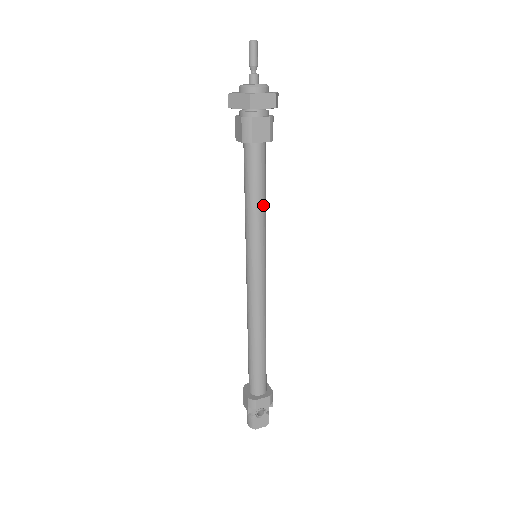
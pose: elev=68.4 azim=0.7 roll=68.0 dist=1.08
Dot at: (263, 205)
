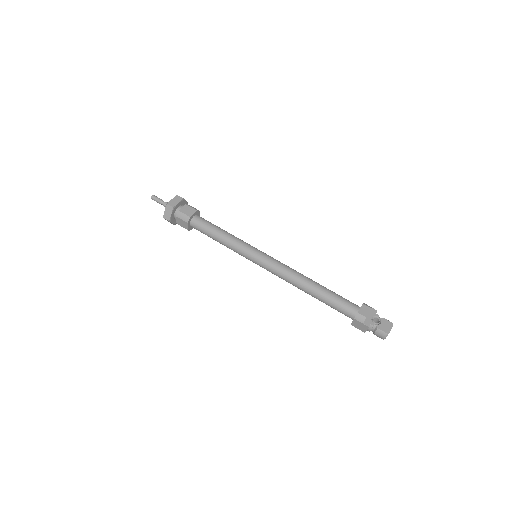
Dot at: (227, 233)
